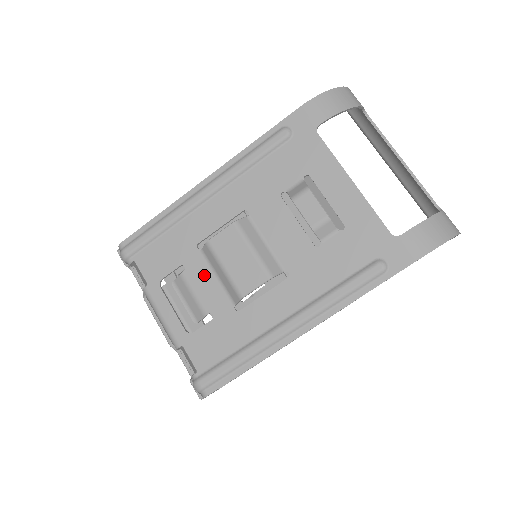
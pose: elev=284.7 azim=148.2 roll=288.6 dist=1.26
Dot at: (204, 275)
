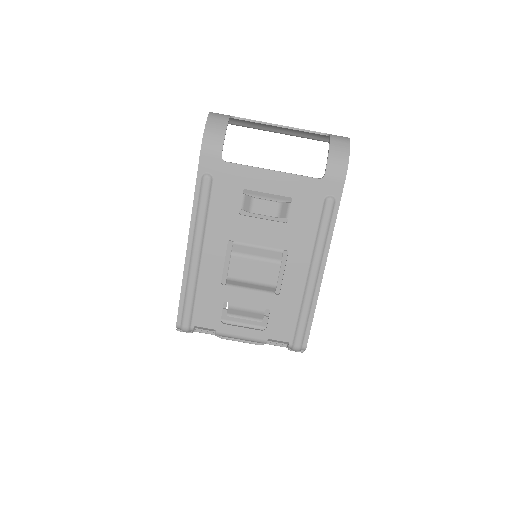
Dot at: (242, 295)
